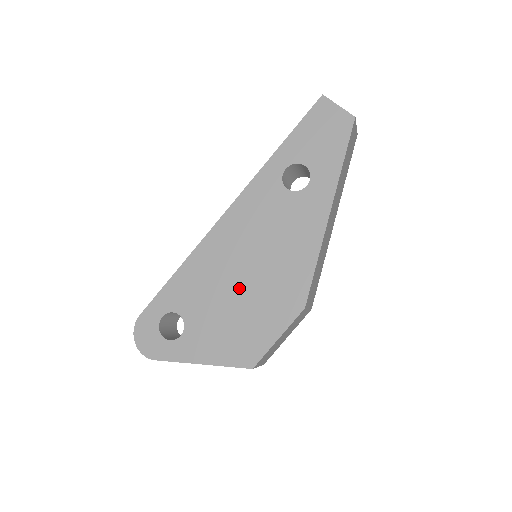
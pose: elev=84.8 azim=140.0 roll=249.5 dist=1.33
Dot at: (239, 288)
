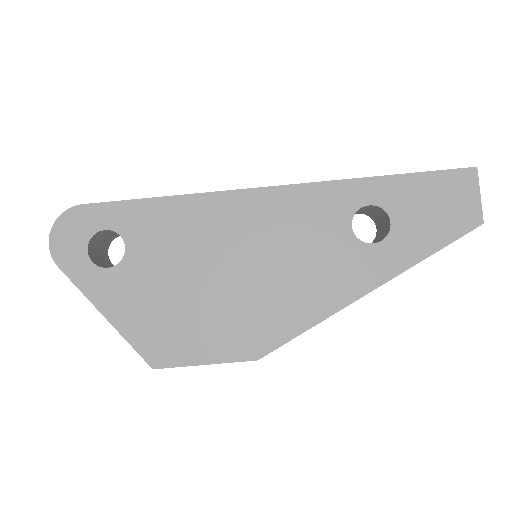
Dot at: (212, 278)
